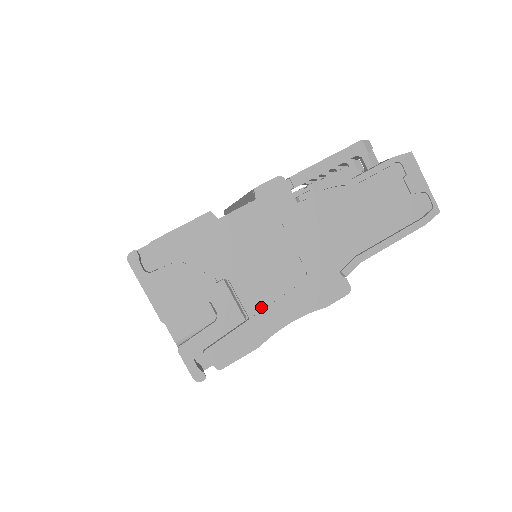
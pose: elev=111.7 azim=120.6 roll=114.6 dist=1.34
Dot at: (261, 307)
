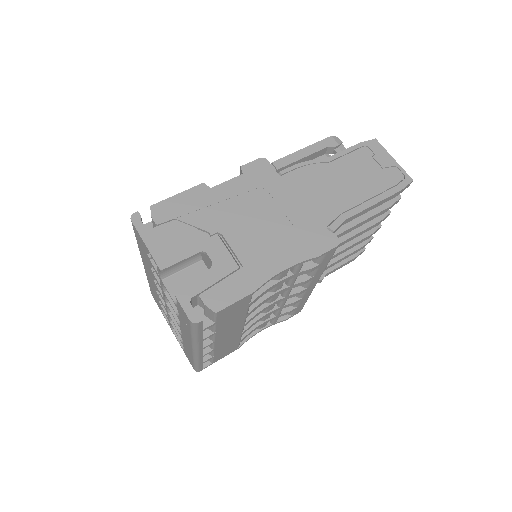
Dot at: (254, 257)
